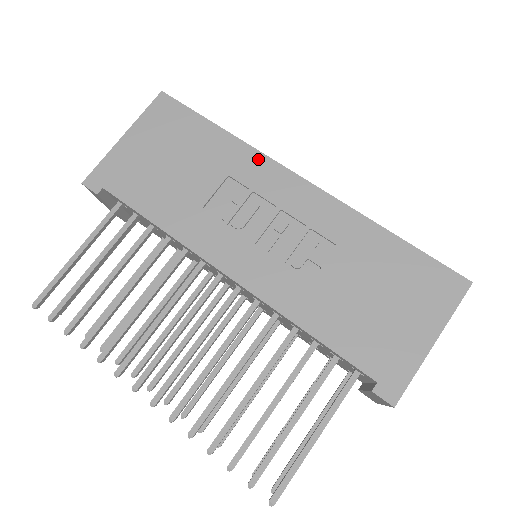
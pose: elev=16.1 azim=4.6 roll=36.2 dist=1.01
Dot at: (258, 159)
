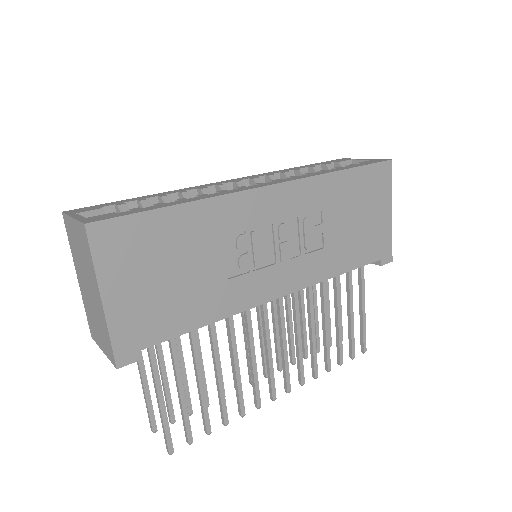
Dot at: (231, 202)
